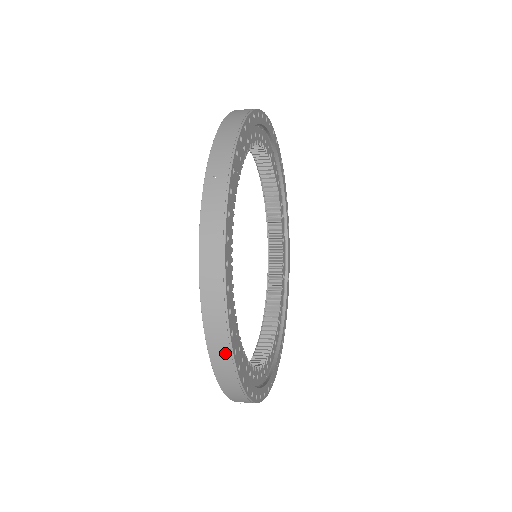
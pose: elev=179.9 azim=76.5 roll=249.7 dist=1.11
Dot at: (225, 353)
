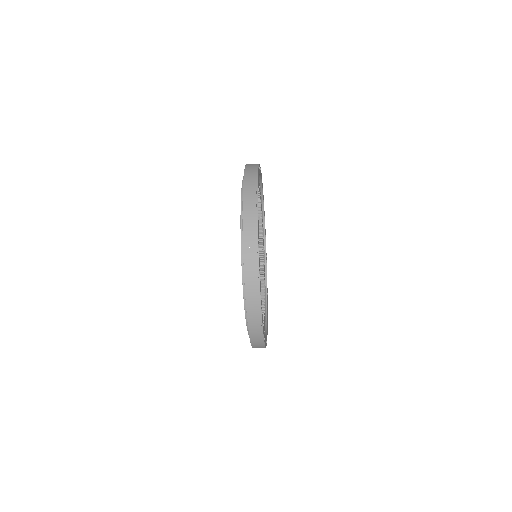
Dot at: (253, 188)
